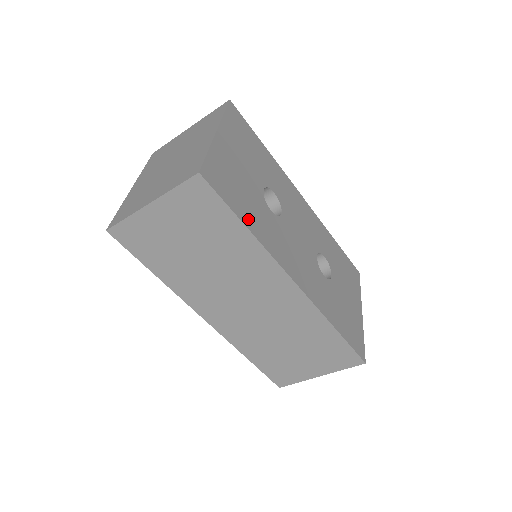
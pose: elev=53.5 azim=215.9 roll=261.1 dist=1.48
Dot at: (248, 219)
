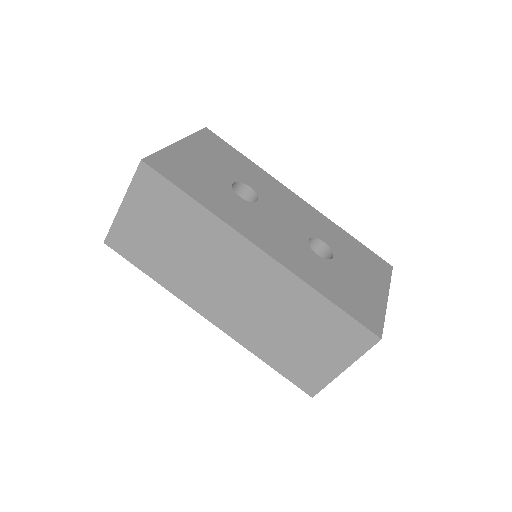
Dot at: (200, 196)
